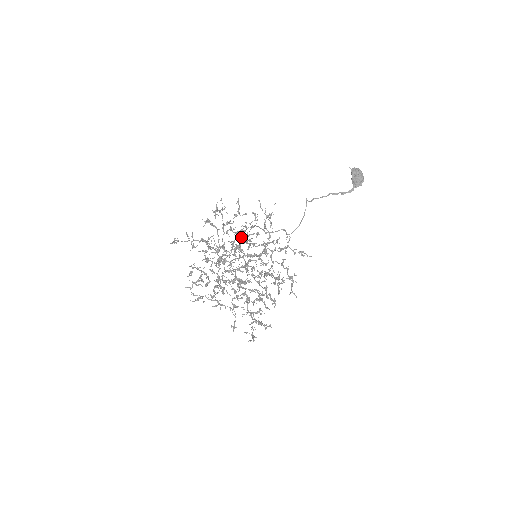
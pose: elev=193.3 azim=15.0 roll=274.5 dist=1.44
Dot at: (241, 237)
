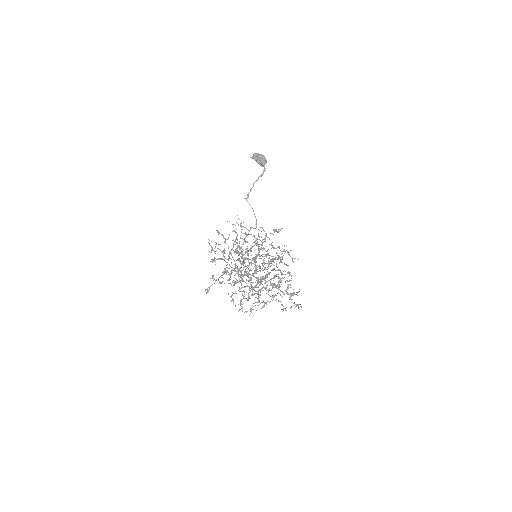
Dot at: occluded
